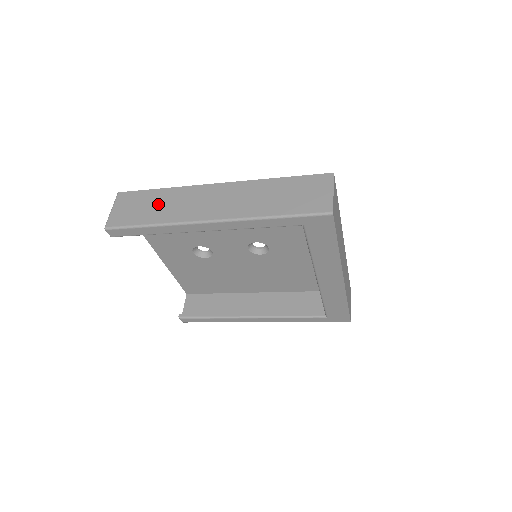
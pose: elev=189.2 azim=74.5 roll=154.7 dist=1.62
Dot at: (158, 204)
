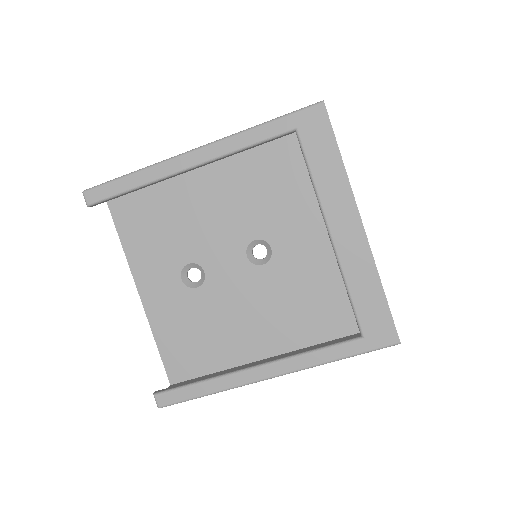
Dot at: occluded
